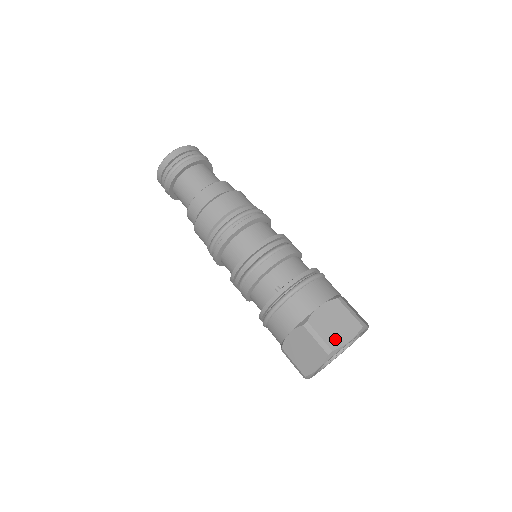
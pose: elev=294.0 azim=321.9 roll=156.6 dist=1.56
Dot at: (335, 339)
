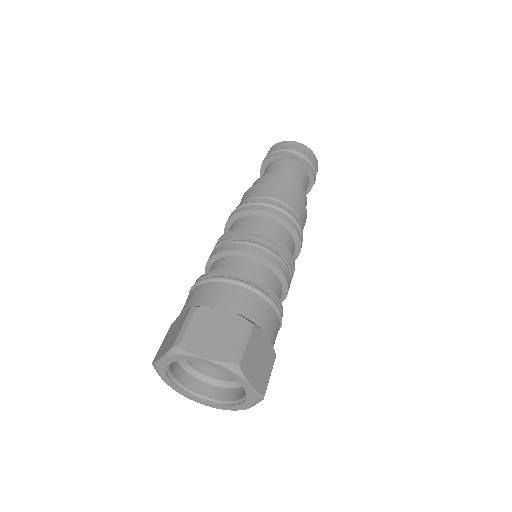
Dot at: (249, 365)
